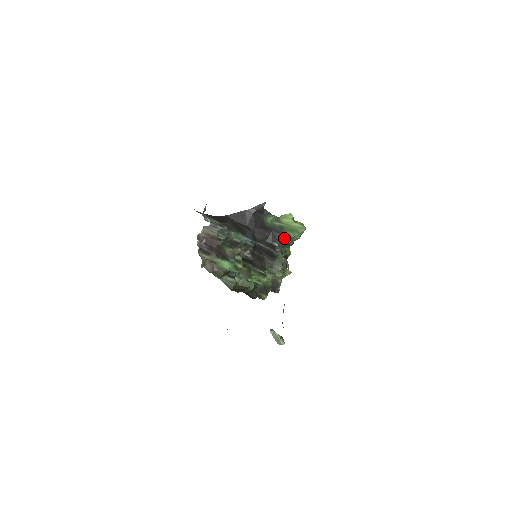
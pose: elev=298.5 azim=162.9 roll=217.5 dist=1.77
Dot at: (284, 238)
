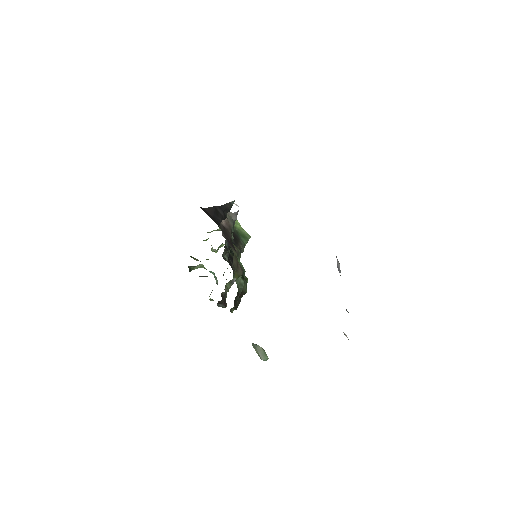
Dot at: (241, 244)
